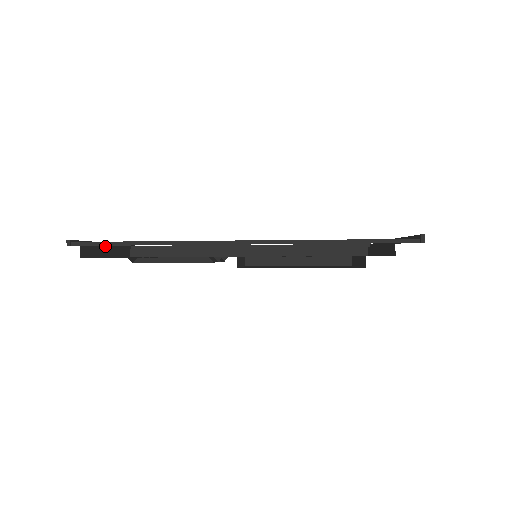
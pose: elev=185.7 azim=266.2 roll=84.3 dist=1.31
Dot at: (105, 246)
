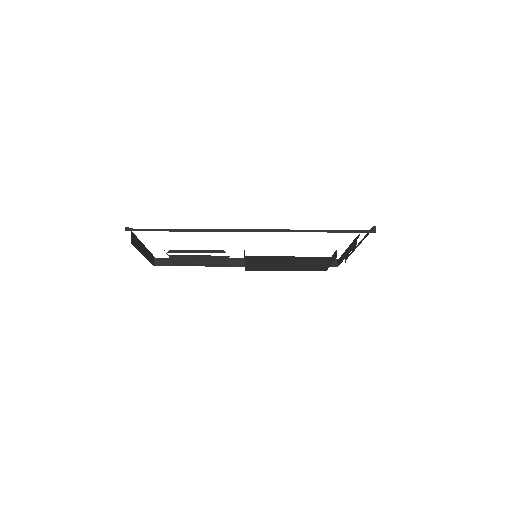
Dot at: (142, 246)
